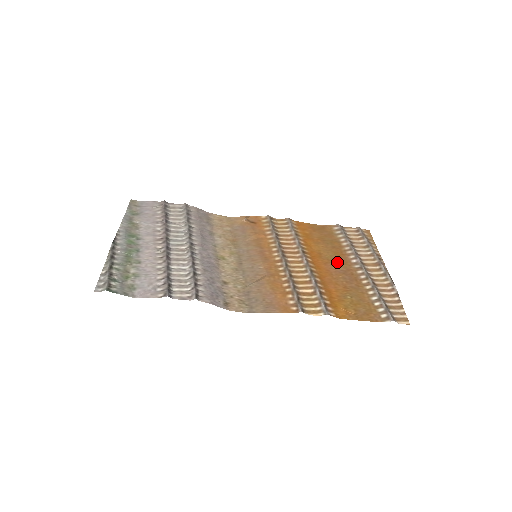
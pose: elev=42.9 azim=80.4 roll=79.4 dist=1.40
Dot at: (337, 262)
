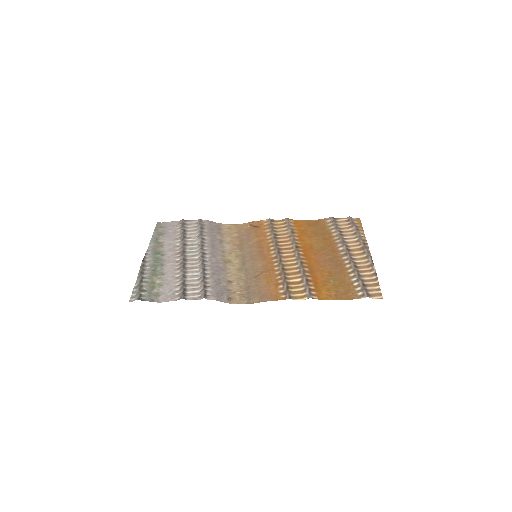
Dot at: (326, 252)
